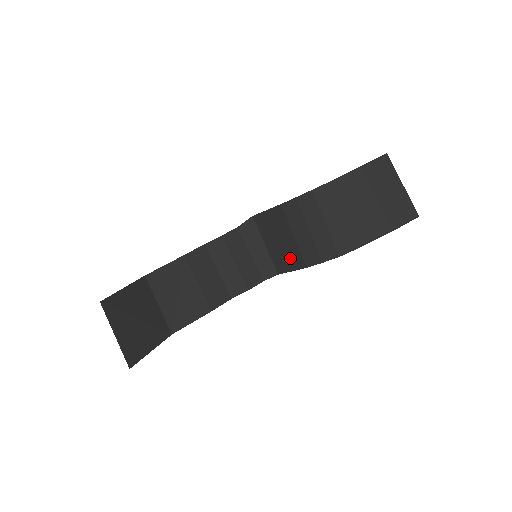
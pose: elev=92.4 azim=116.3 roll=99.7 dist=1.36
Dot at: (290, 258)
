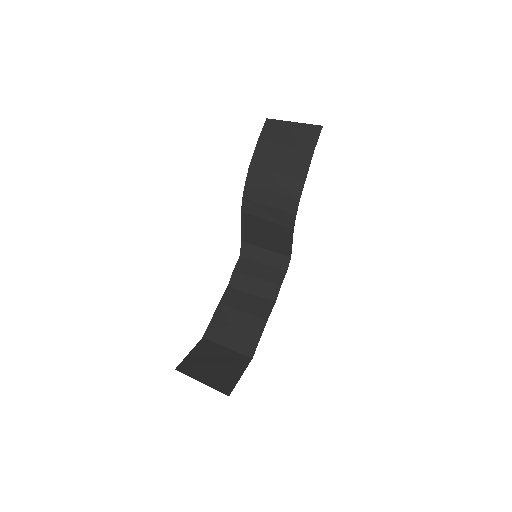
Dot at: (282, 237)
